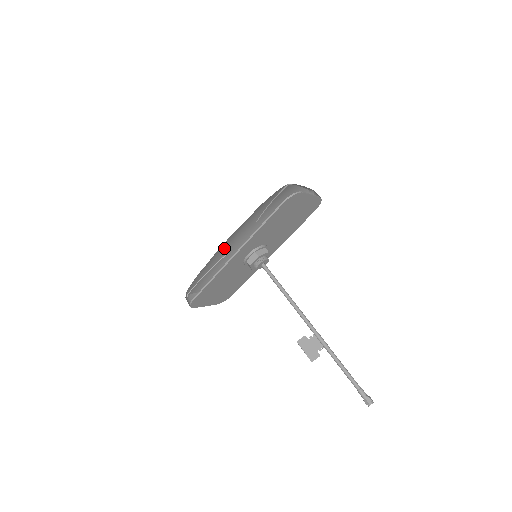
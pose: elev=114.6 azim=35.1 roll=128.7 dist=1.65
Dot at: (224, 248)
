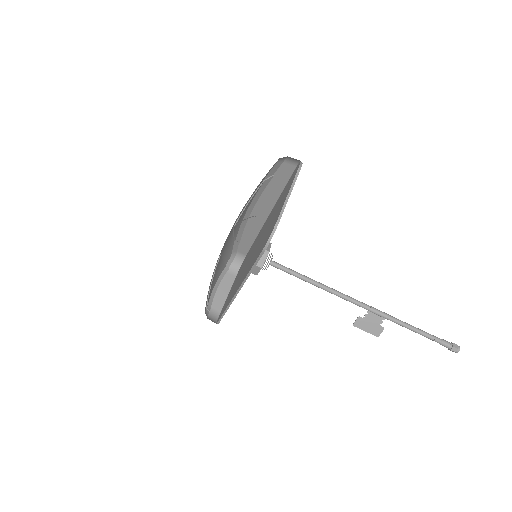
Dot at: occluded
